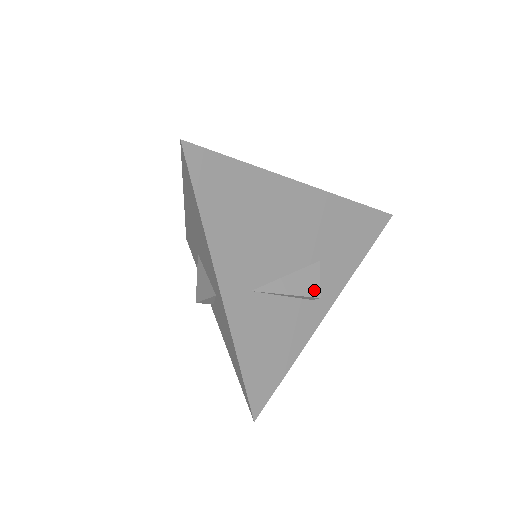
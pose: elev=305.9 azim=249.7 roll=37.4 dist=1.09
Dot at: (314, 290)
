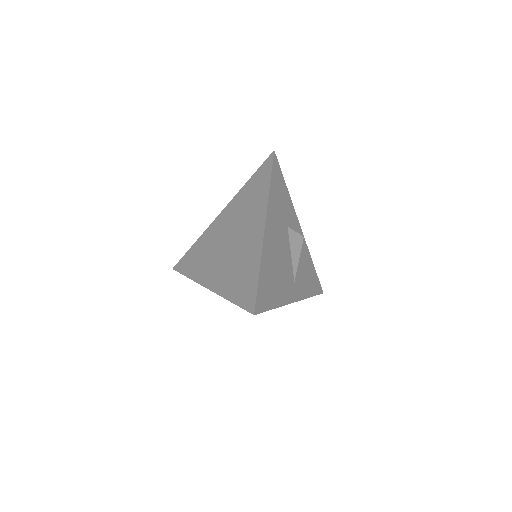
Dot at: (300, 239)
